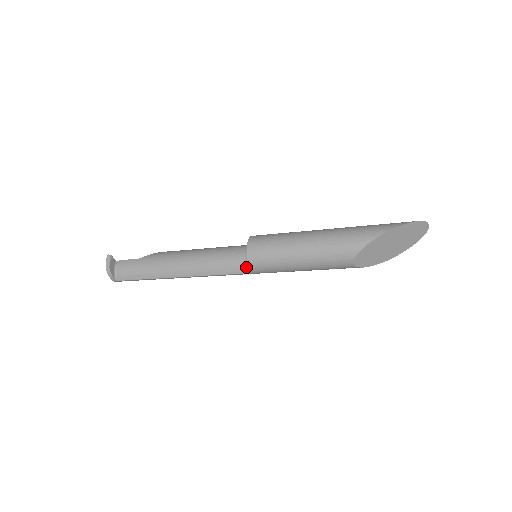
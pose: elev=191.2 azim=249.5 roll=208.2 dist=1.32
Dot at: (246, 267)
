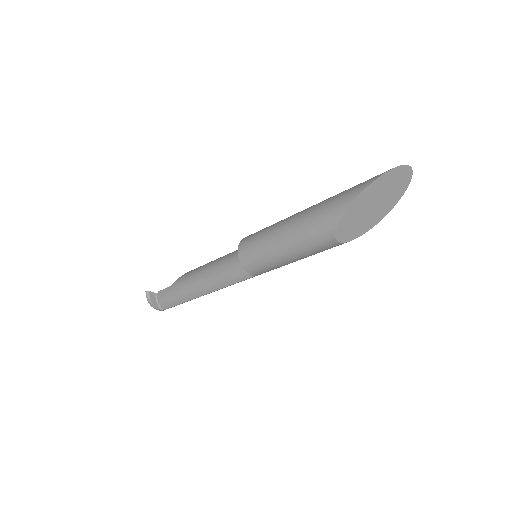
Dot at: occluded
